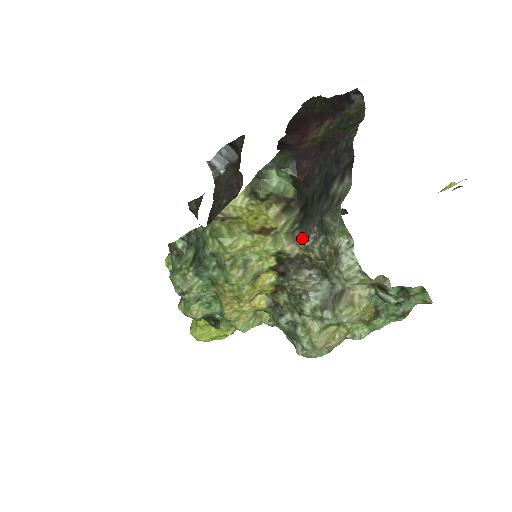
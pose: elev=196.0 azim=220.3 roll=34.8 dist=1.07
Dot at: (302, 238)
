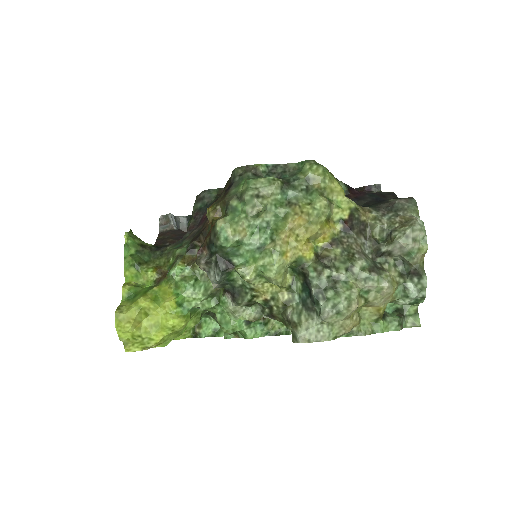
Dot at: (372, 211)
